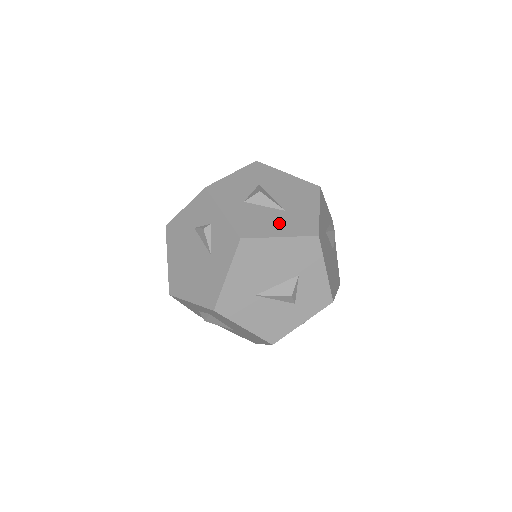
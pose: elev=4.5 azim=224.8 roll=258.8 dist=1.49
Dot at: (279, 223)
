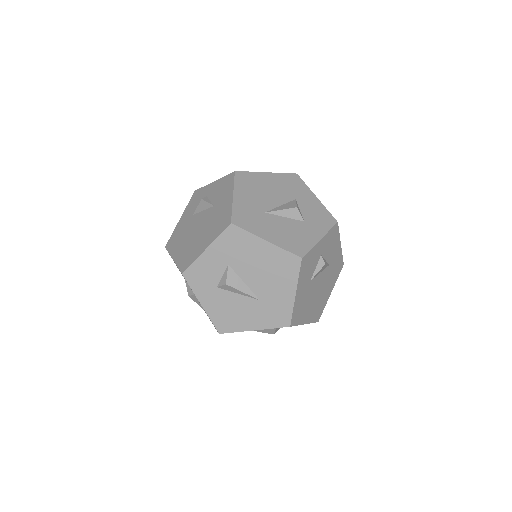
Dot at: occluded
